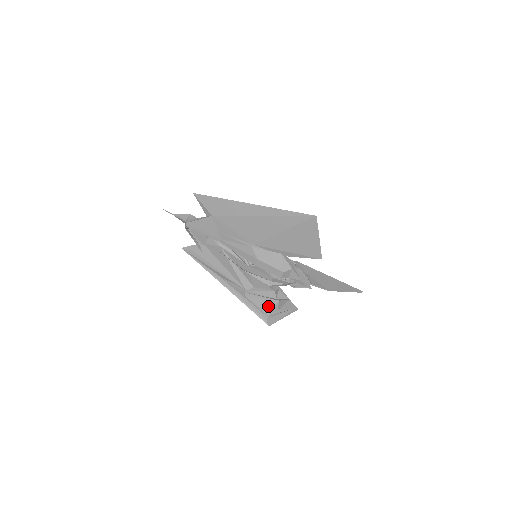
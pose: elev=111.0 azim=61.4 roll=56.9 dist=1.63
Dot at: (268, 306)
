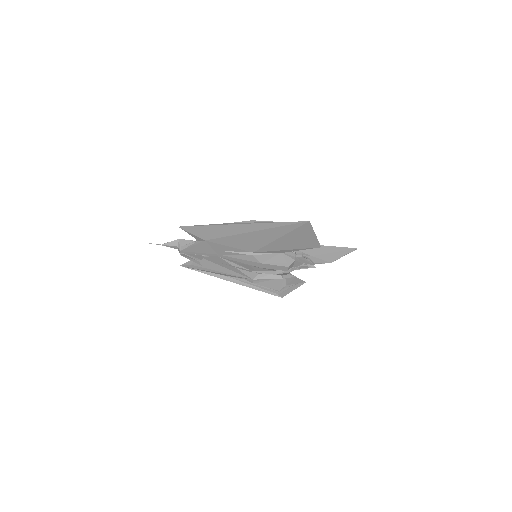
Dot at: (276, 284)
